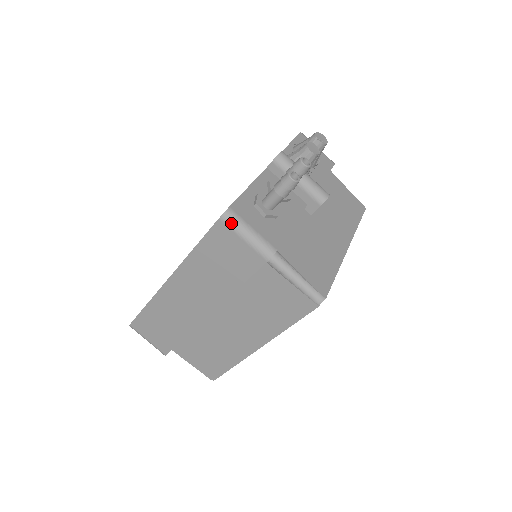
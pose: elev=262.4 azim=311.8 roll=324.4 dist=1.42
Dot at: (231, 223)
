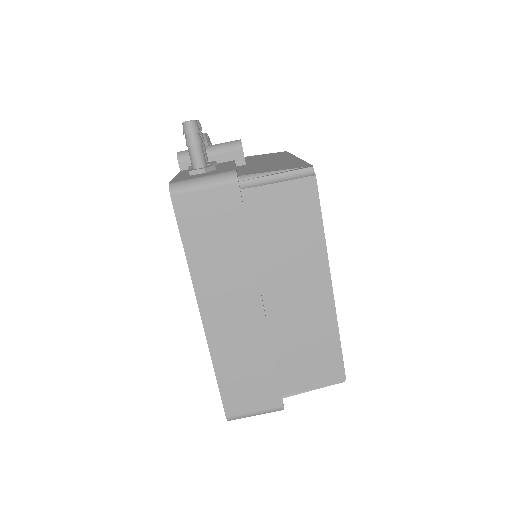
Dot at: (182, 188)
